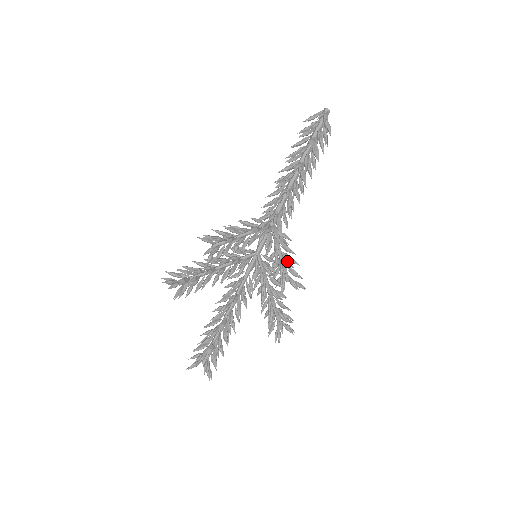
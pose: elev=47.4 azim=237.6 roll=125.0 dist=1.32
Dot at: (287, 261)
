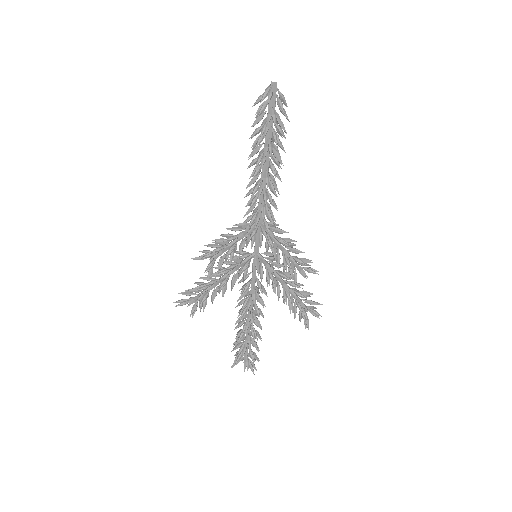
Dot at: occluded
